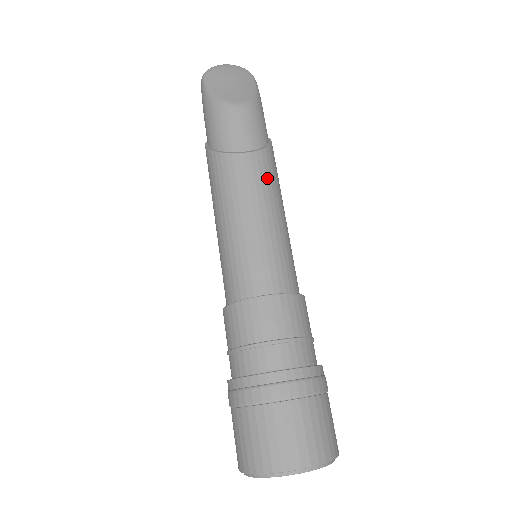
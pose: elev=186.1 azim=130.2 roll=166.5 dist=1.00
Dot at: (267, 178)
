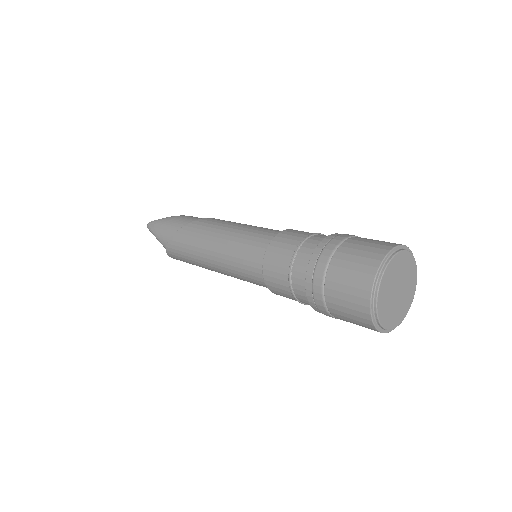
Dot at: occluded
